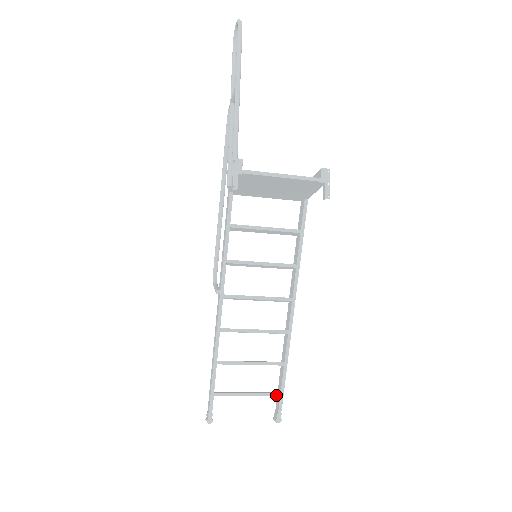
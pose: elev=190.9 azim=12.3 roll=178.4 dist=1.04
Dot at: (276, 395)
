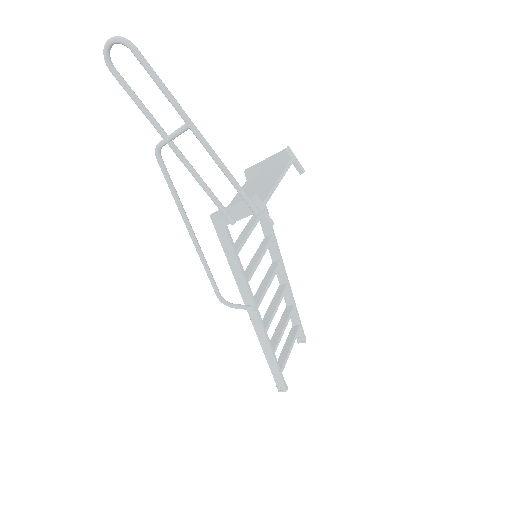
Dot at: (299, 328)
